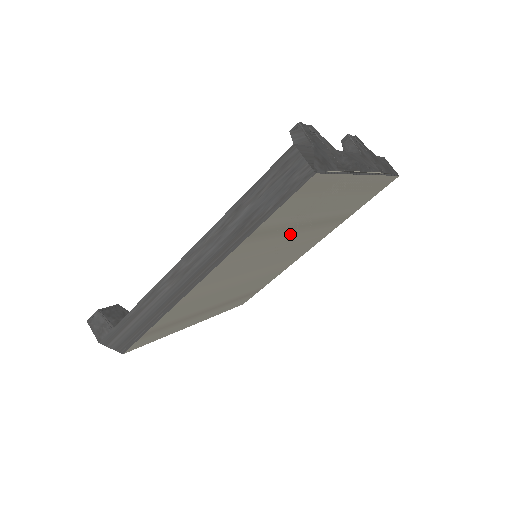
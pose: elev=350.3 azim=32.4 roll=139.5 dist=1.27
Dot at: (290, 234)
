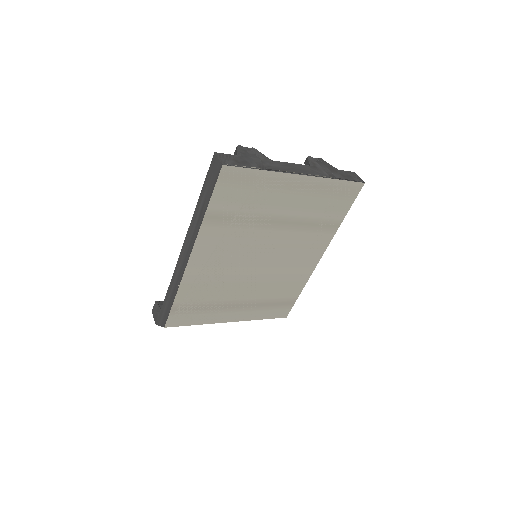
Dot at: (261, 228)
